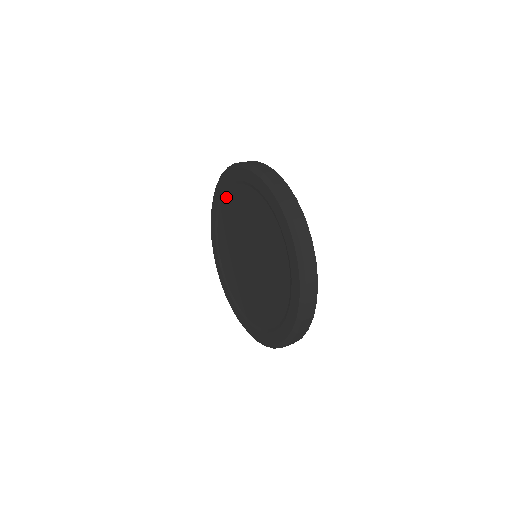
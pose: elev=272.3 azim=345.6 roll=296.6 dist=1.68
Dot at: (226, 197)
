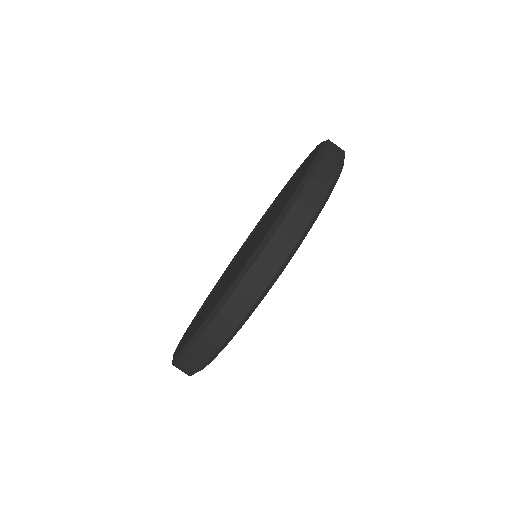
Dot at: occluded
